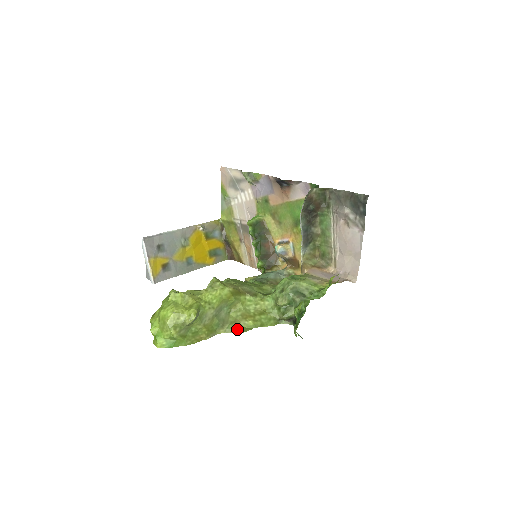
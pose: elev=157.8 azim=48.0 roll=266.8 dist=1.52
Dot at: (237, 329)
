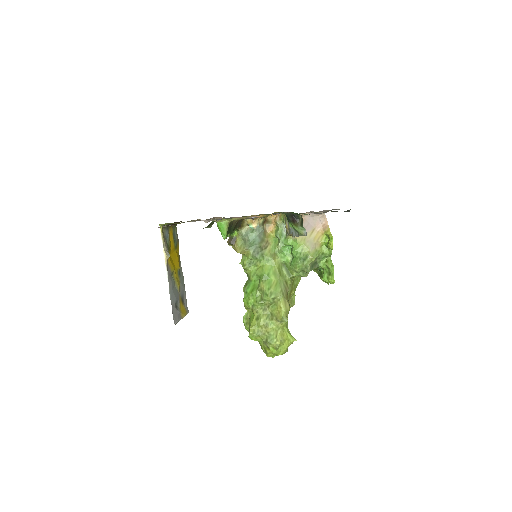
Dot at: (292, 304)
